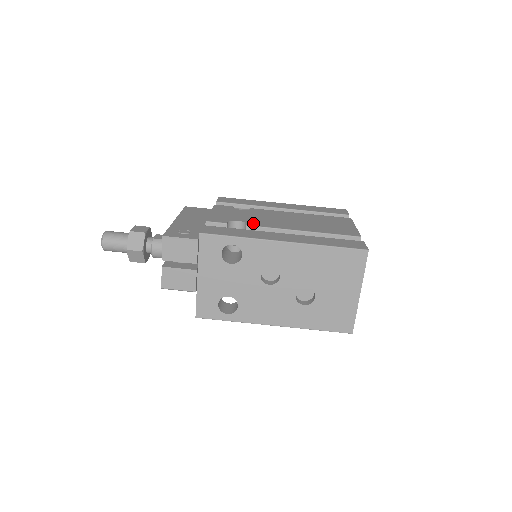
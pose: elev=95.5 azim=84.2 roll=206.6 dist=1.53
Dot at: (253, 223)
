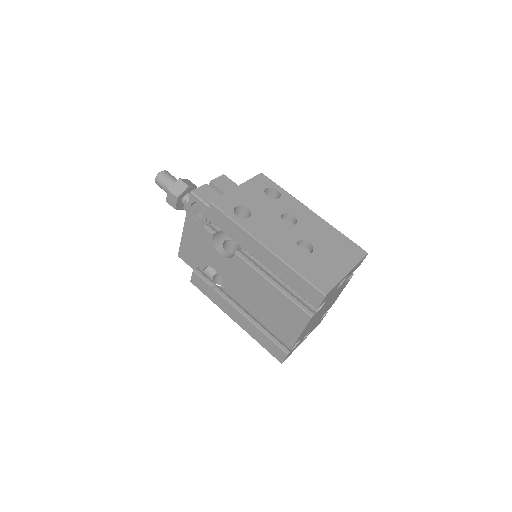
Dot at: occluded
